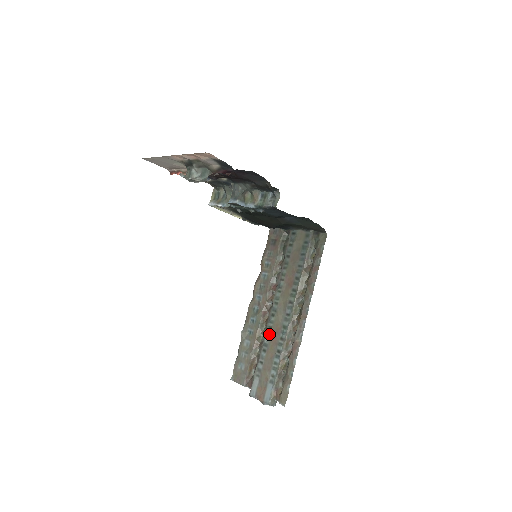
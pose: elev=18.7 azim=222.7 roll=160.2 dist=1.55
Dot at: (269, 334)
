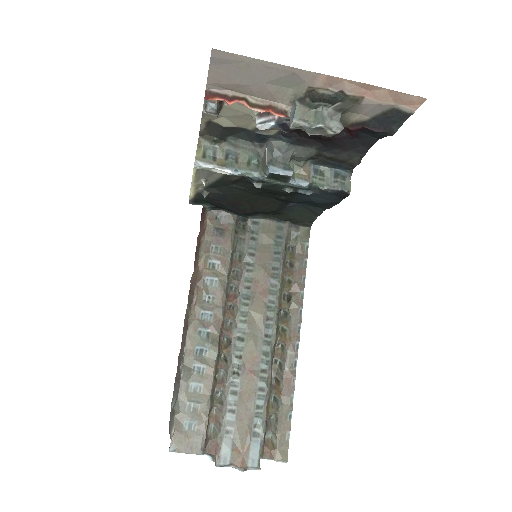
Dot at: (240, 367)
